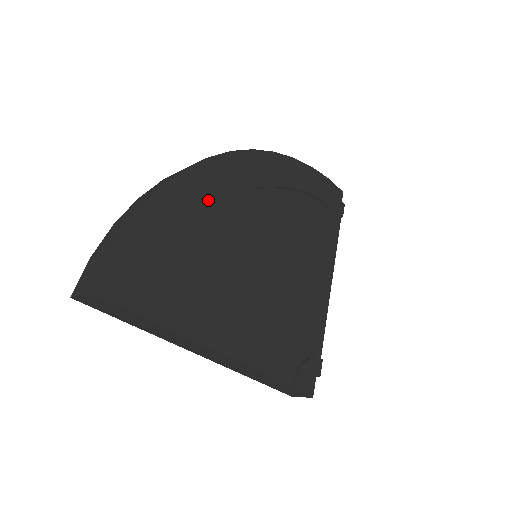
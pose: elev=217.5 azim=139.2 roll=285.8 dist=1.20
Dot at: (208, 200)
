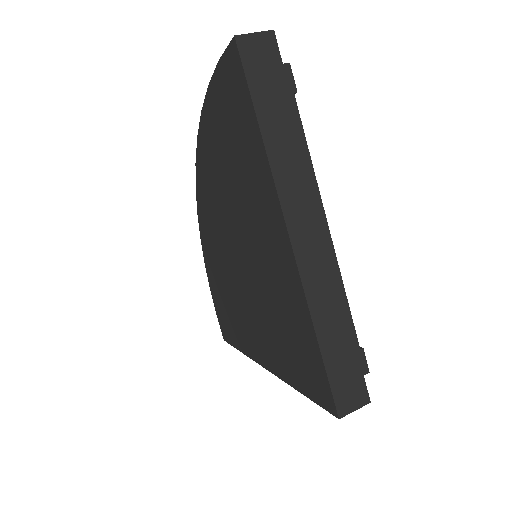
Dot at: occluded
